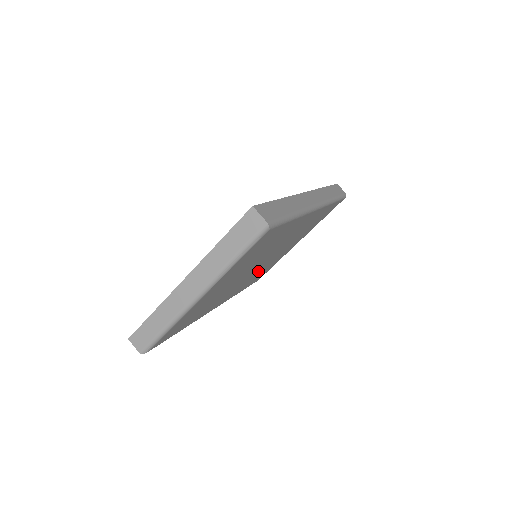
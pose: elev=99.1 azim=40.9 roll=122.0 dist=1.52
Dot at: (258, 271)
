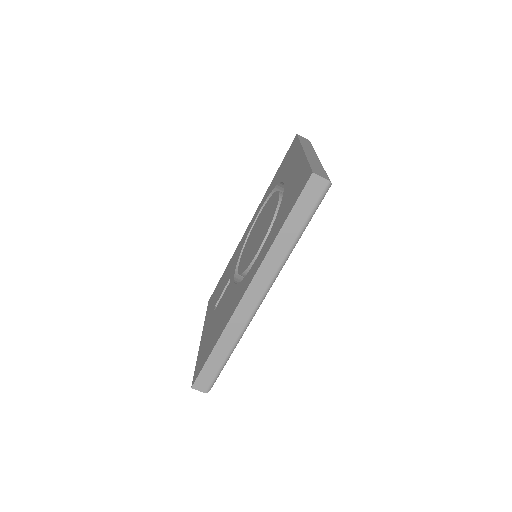
Dot at: occluded
